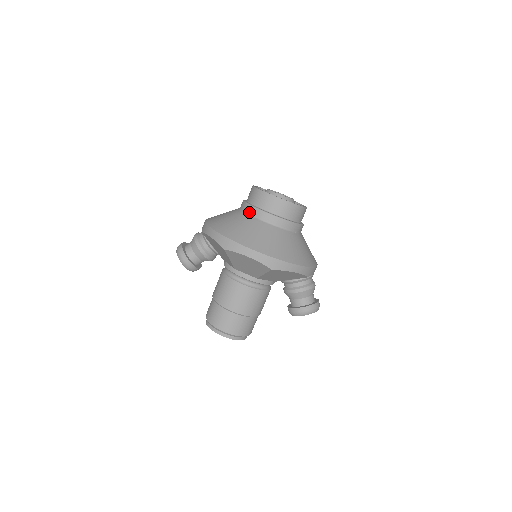
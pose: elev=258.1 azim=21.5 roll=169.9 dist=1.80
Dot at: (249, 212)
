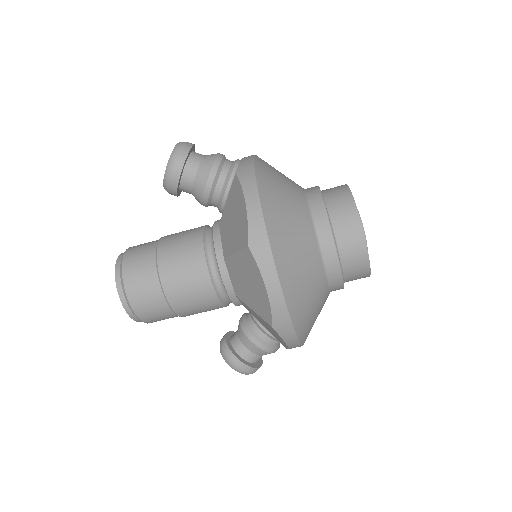
Dot at: (317, 221)
